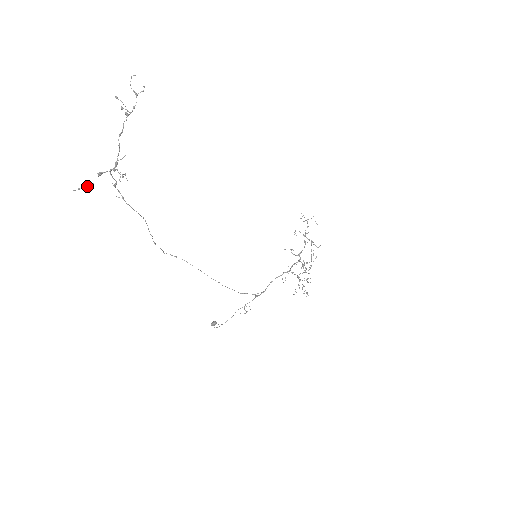
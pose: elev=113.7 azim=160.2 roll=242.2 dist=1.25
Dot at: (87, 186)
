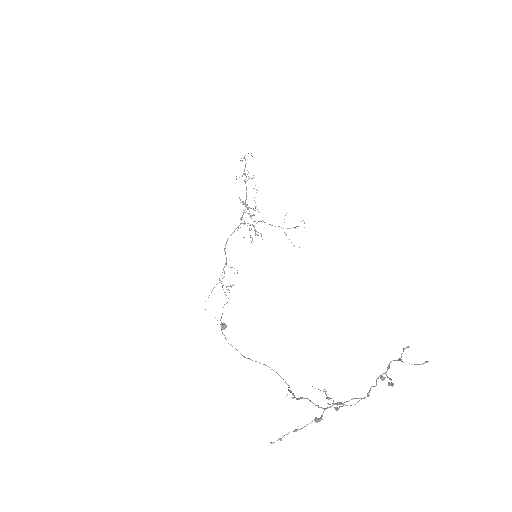
Dot at: occluded
